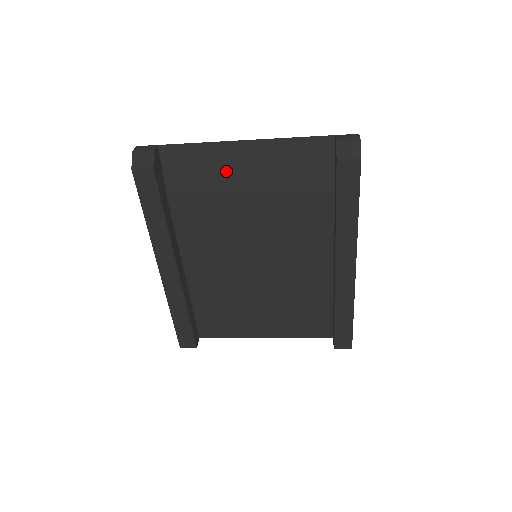
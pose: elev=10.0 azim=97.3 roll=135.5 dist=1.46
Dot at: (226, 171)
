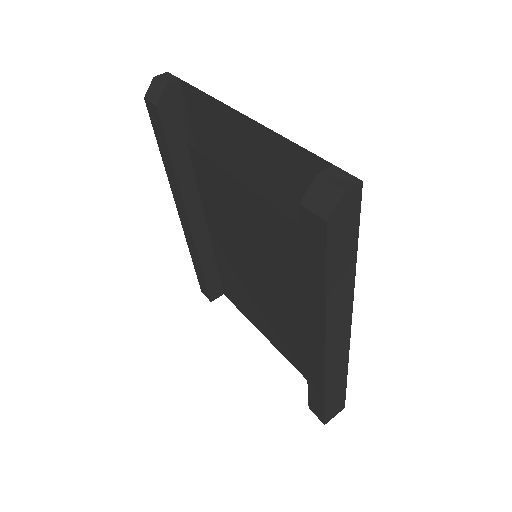
Dot at: (228, 143)
